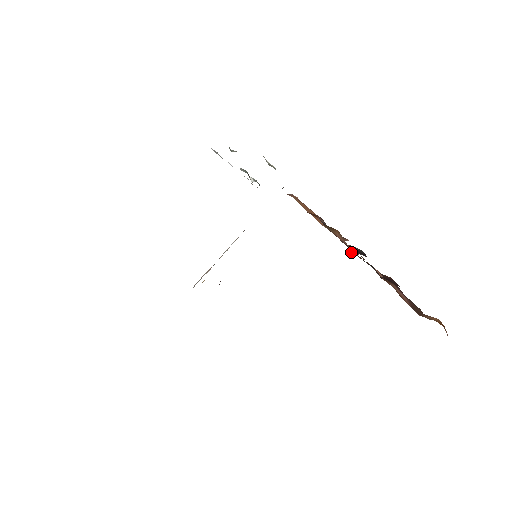
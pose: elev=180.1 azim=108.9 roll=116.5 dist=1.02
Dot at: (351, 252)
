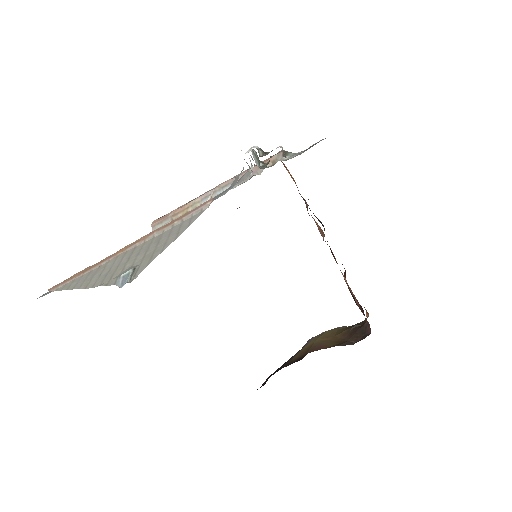
Dot at: occluded
